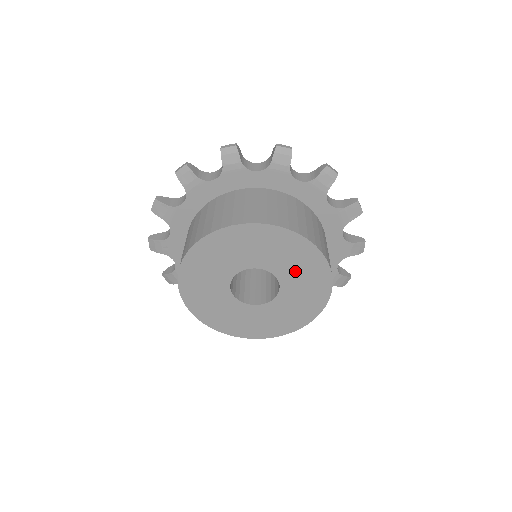
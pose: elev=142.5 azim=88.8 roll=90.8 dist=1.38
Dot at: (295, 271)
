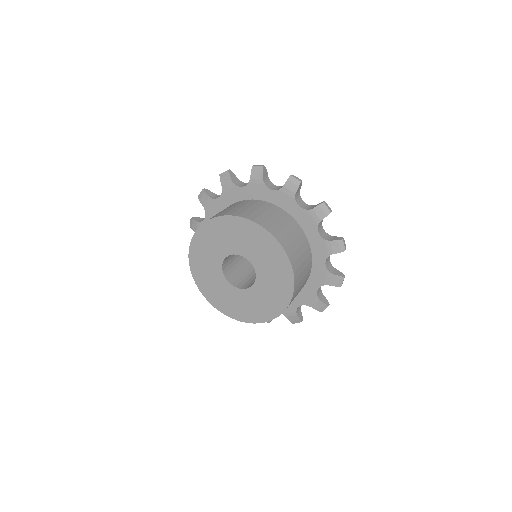
Dot at: (261, 255)
